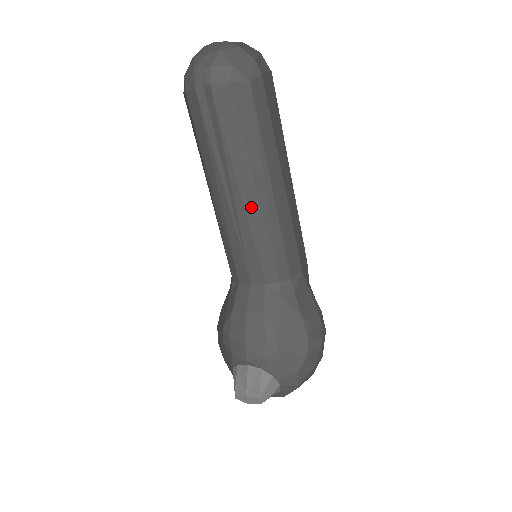
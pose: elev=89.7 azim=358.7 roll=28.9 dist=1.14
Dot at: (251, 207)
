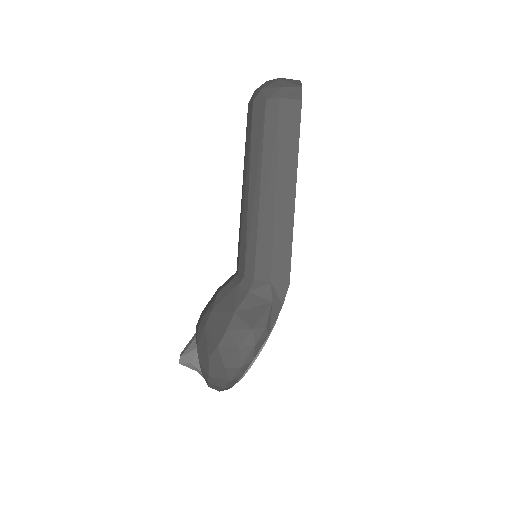
Dot at: (244, 200)
